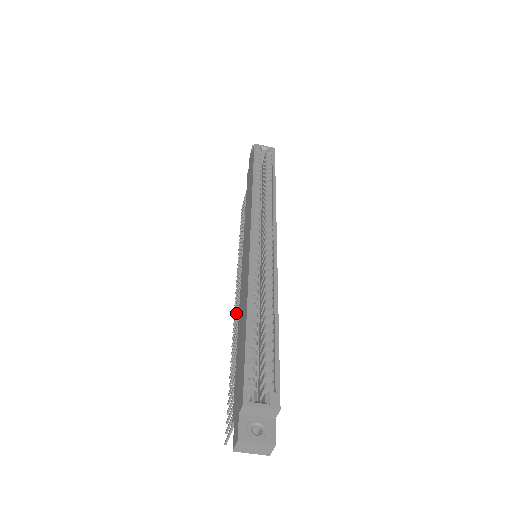
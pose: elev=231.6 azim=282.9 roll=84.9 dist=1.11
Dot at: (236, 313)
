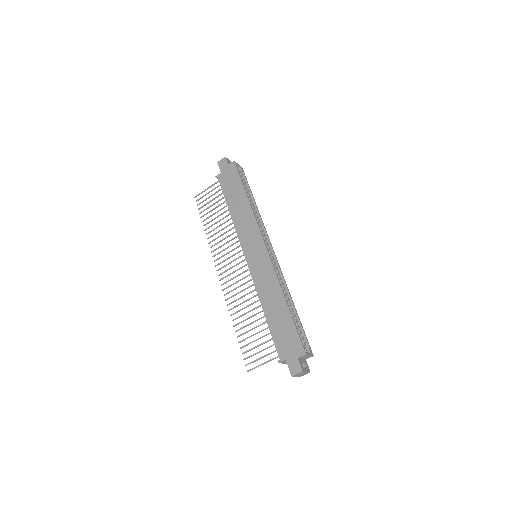
Dot at: (233, 289)
